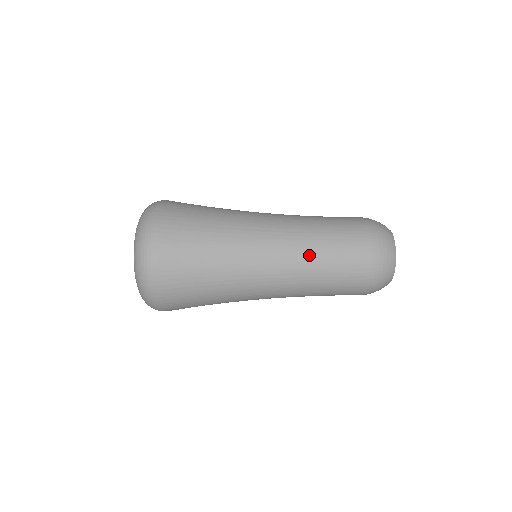
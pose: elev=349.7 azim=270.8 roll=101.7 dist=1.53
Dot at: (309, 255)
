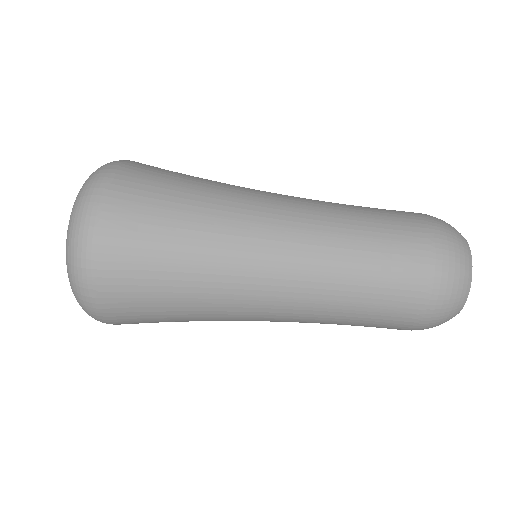
Dot at: occluded
